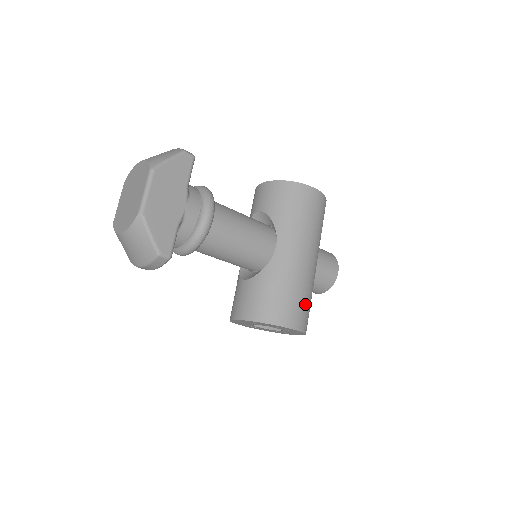
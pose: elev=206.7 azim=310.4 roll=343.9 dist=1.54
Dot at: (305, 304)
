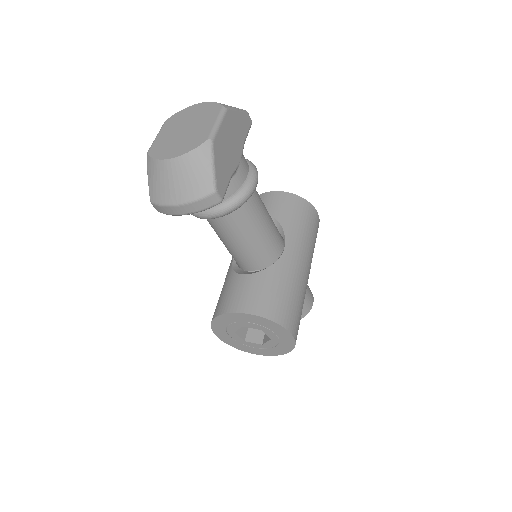
Dot at: (300, 315)
